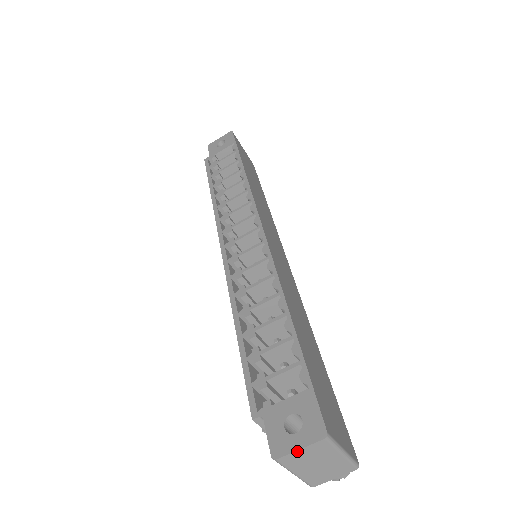
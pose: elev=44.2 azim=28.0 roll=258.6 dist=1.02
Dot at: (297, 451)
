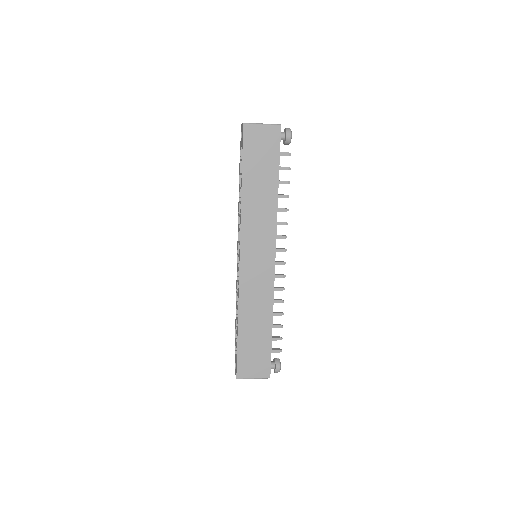
Dot at: occluded
